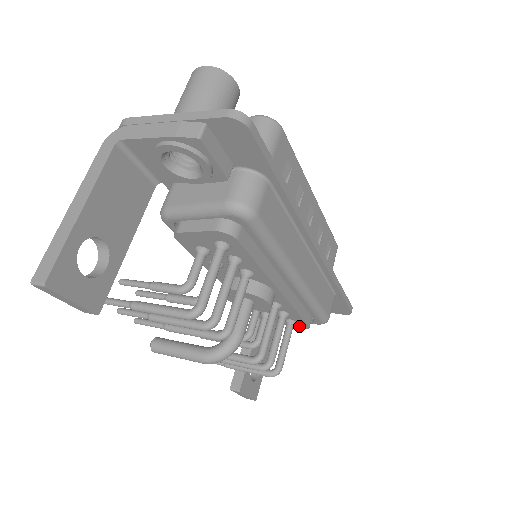
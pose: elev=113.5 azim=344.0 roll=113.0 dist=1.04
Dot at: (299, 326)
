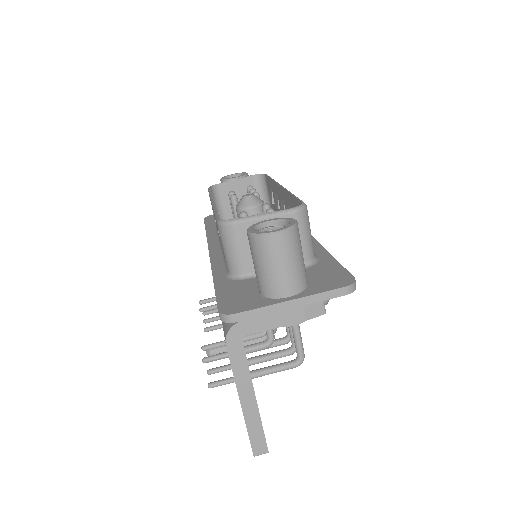
Dot at: occluded
